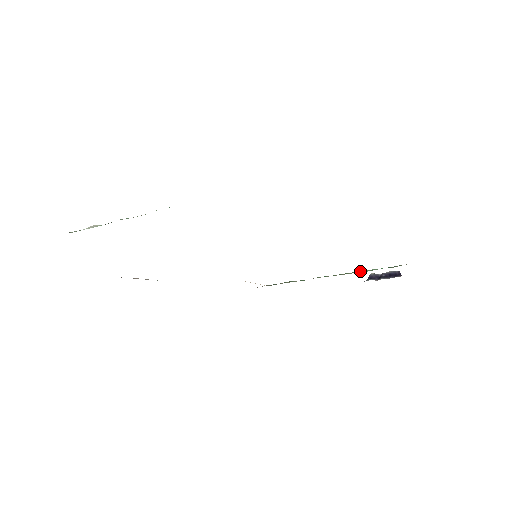
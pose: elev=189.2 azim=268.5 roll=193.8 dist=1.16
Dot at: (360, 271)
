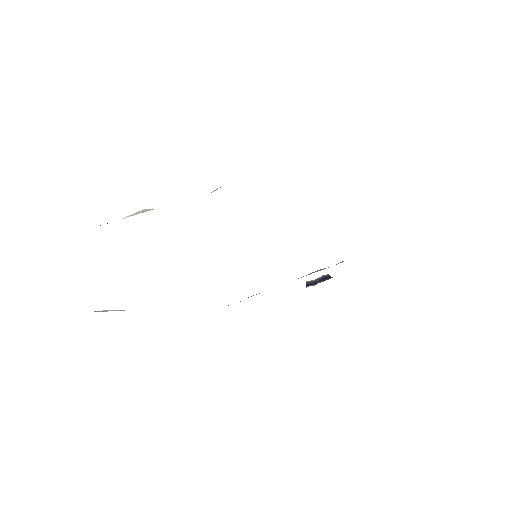
Dot at: (316, 271)
